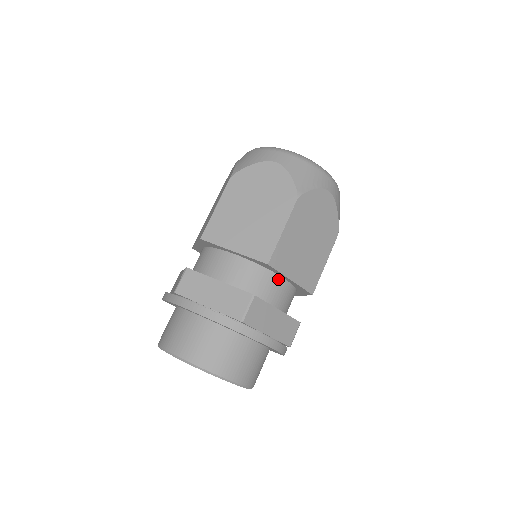
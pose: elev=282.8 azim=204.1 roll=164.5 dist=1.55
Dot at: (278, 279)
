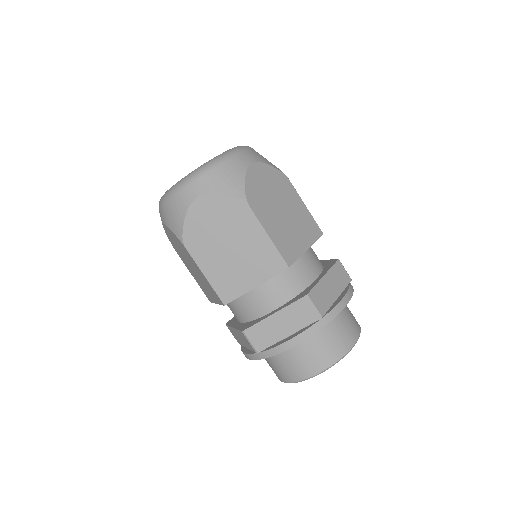
Dot at: (253, 291)
